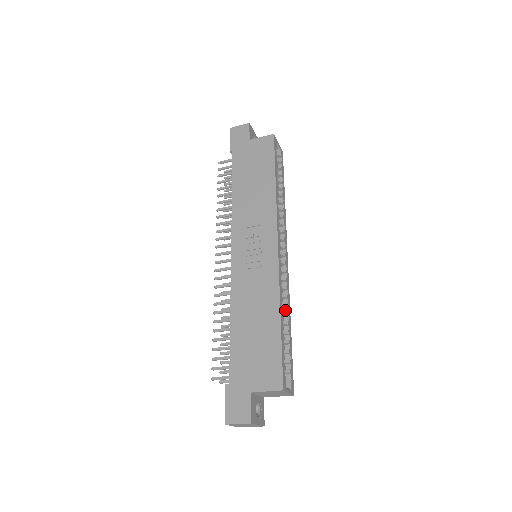
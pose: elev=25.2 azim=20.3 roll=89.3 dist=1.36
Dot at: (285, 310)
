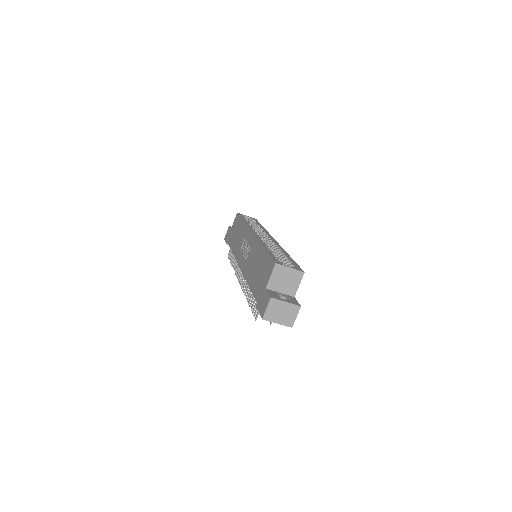
Dot at: occluded
